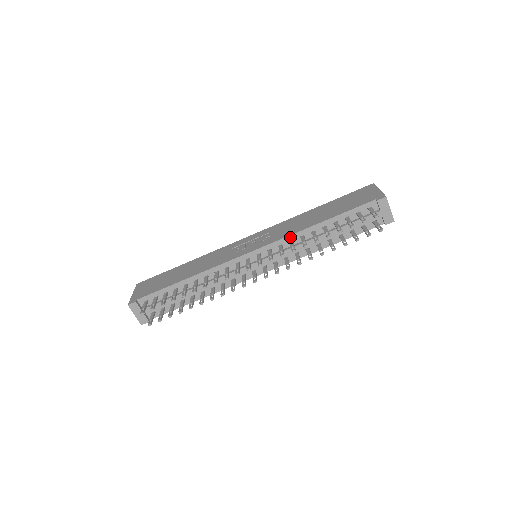
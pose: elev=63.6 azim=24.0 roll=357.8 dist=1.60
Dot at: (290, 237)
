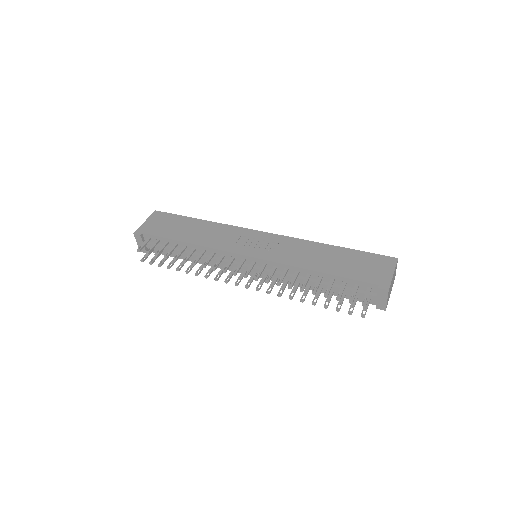
Dot at: (287, 266)
